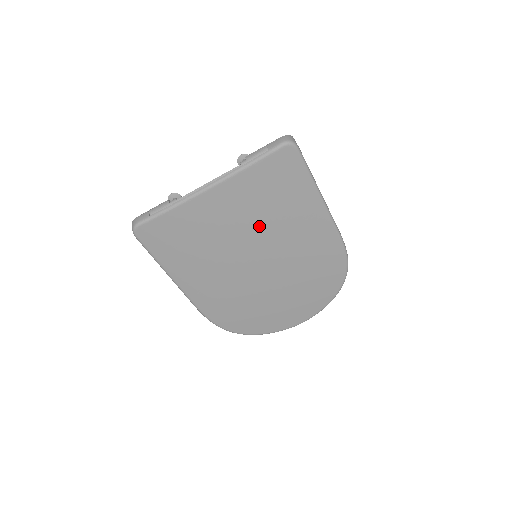
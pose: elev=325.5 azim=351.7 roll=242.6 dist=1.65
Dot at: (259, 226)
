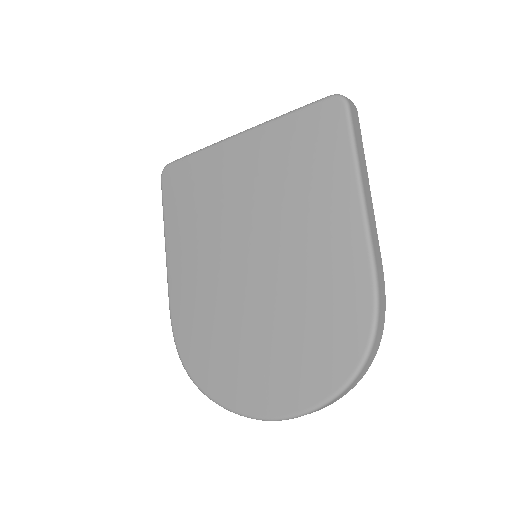
Dot at: (269, 201)
